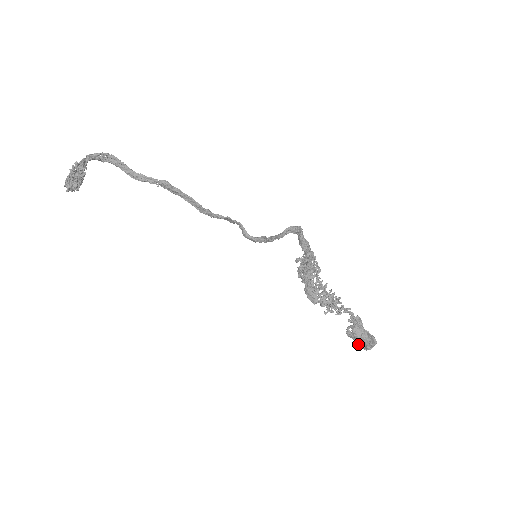
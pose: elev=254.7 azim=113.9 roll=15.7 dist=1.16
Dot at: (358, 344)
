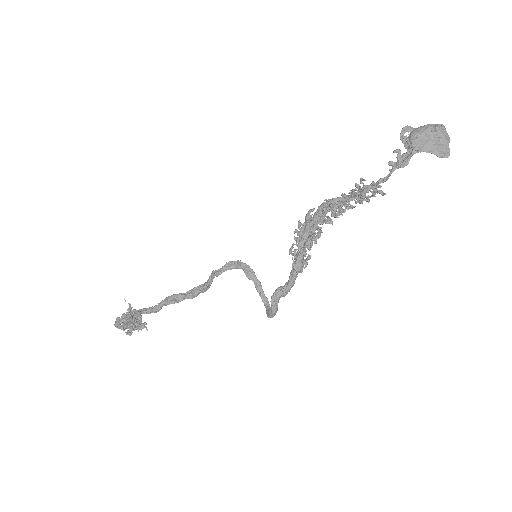
Dot at: occluded
